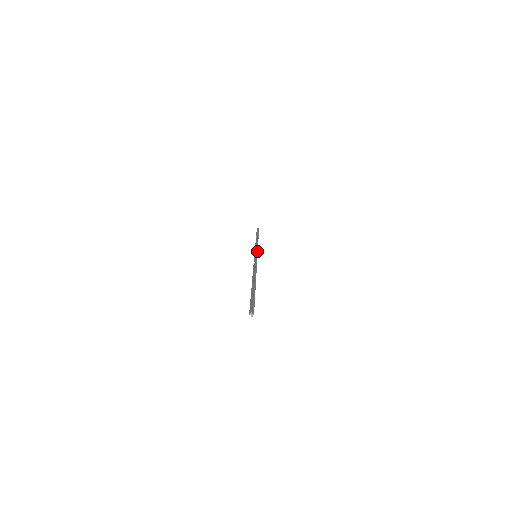
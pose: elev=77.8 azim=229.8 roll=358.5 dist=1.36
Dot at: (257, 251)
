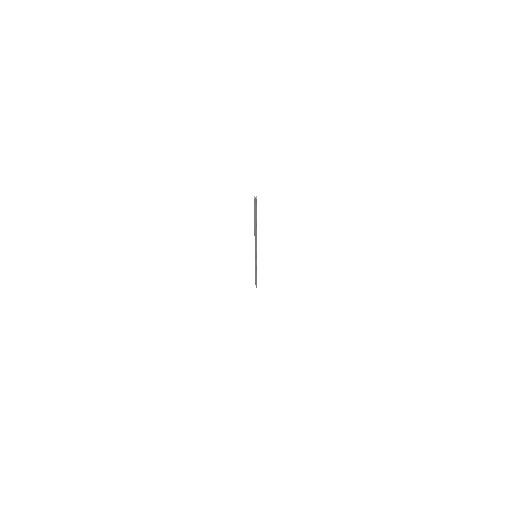
Dot at: occluded
